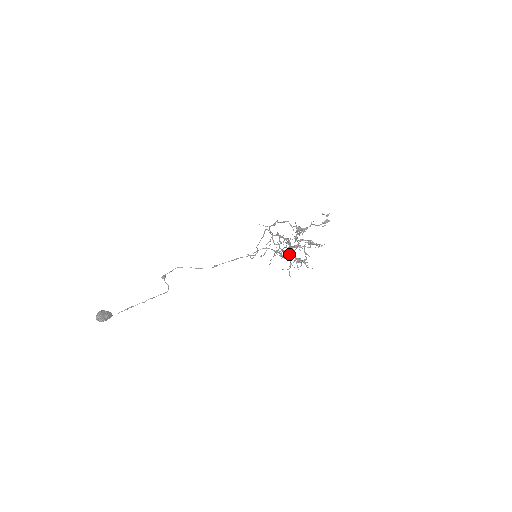
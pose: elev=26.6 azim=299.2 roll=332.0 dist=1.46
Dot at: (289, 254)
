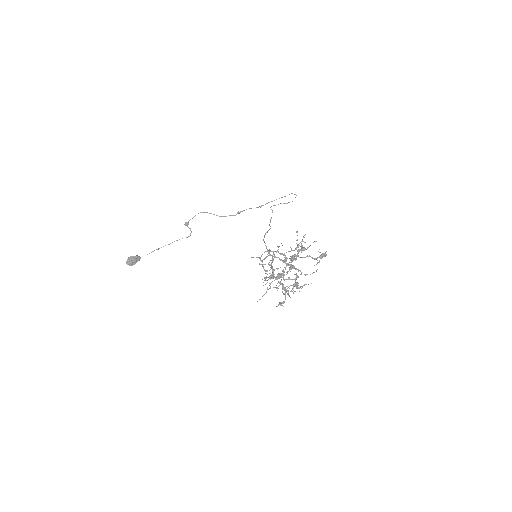
Dot at: (282, 271)
